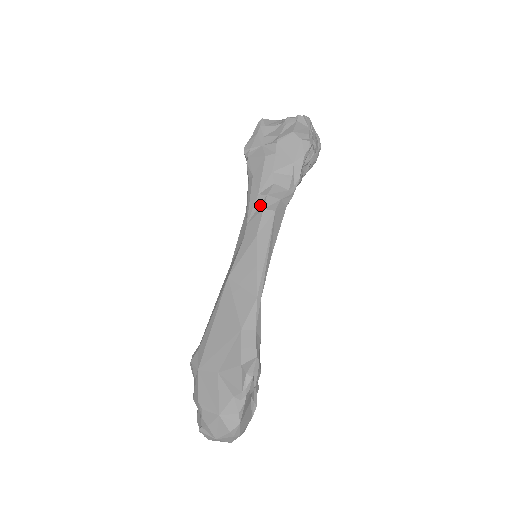
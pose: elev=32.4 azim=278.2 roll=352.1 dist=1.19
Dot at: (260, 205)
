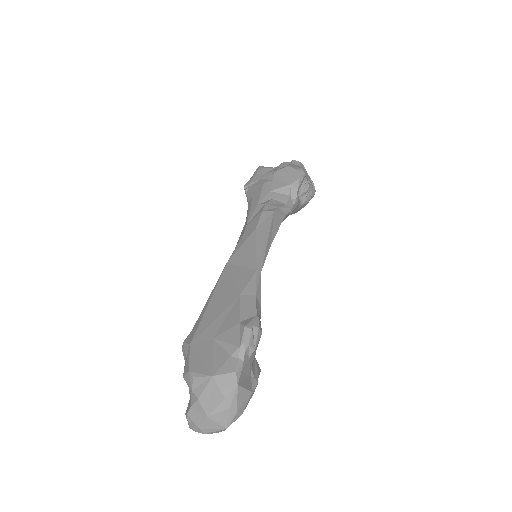
Dot at: (259, 211)
